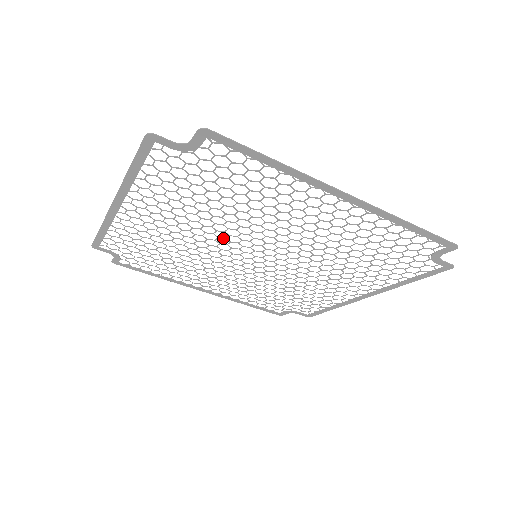
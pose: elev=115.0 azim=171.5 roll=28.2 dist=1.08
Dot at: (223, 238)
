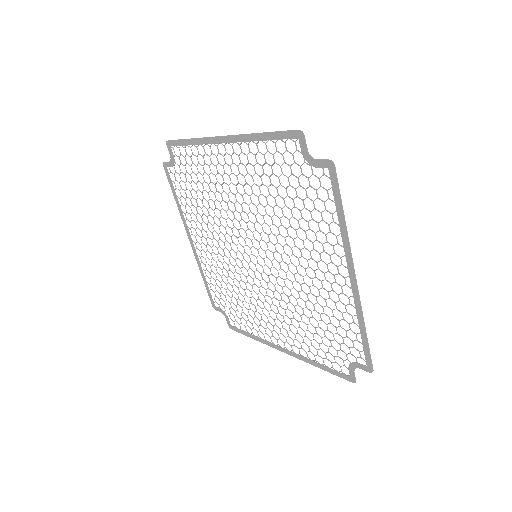
Dot at: occluded
